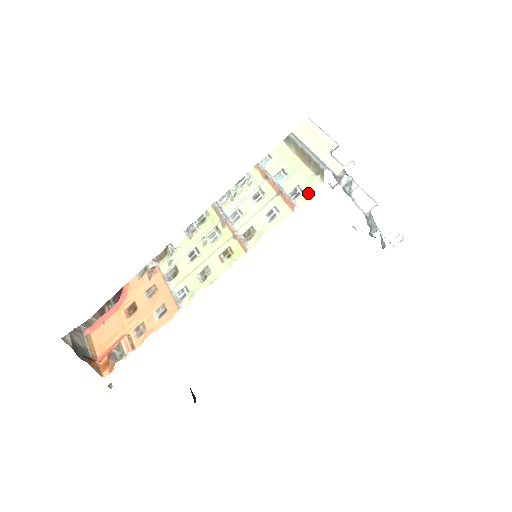
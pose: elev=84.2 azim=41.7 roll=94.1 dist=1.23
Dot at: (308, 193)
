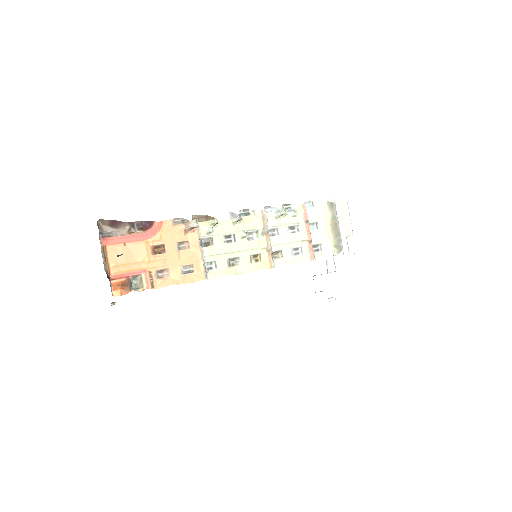
Dot at: (325, 255)
